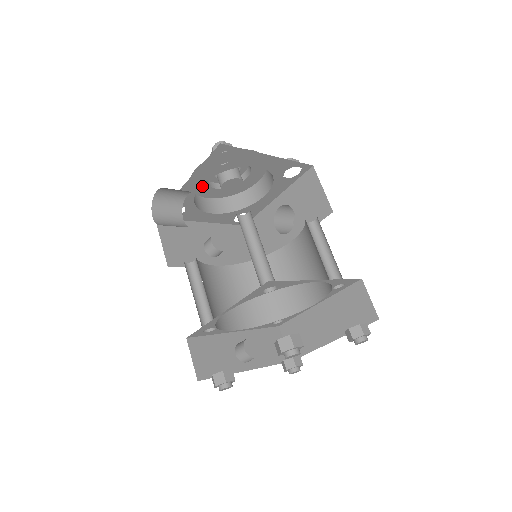
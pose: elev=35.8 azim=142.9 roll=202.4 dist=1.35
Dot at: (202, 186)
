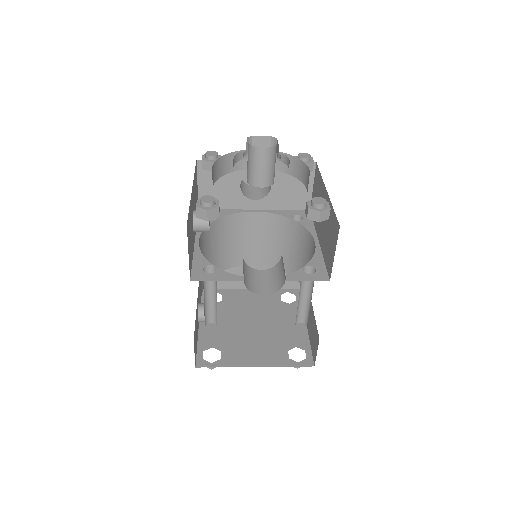
Dot at: occluded
